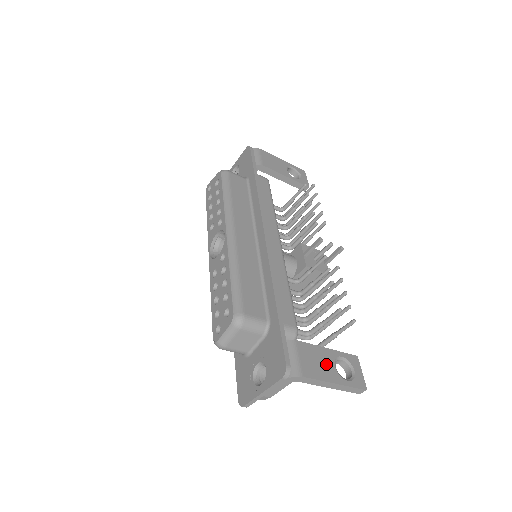
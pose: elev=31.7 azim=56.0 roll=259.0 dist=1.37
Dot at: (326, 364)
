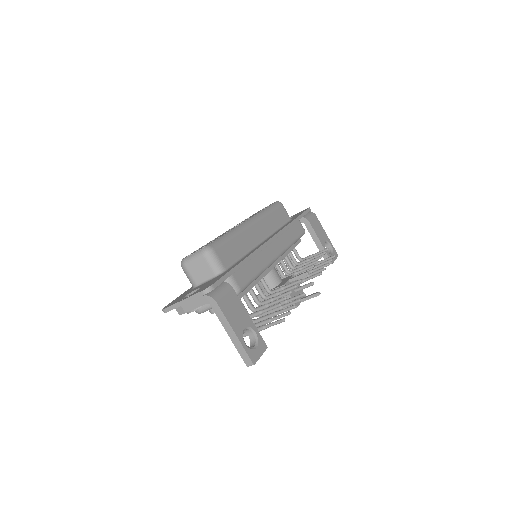
Dot at: (240, 319)
